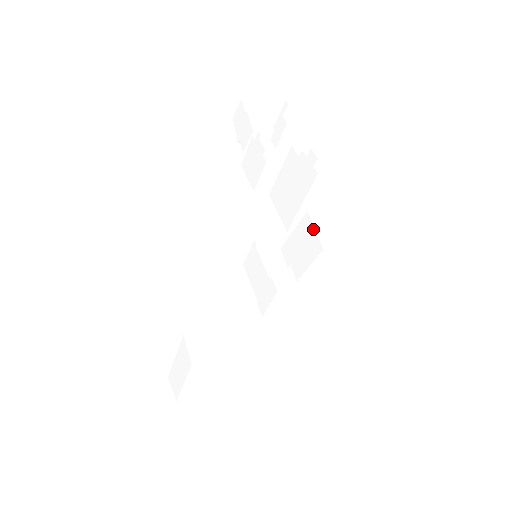
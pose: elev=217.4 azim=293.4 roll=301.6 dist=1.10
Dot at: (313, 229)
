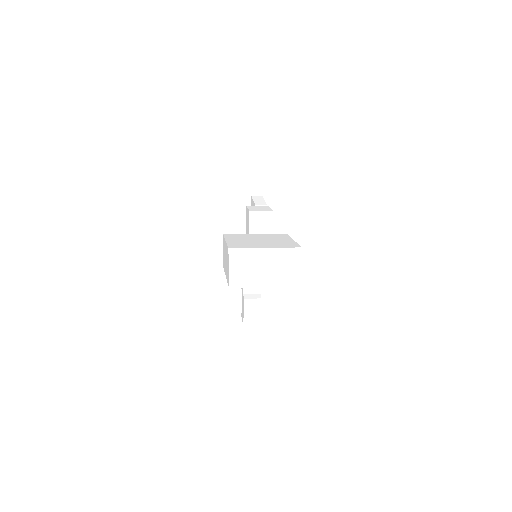
Dot at: occluded
